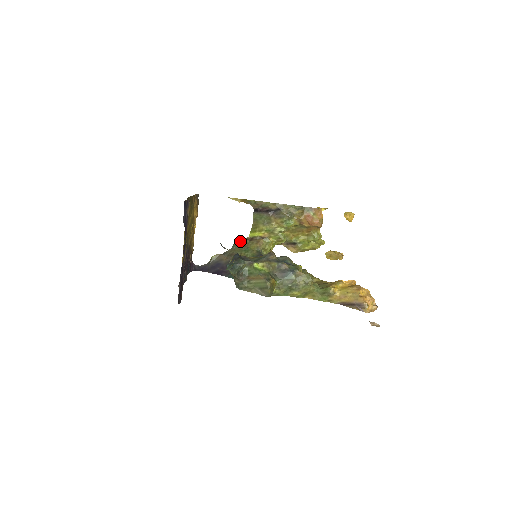
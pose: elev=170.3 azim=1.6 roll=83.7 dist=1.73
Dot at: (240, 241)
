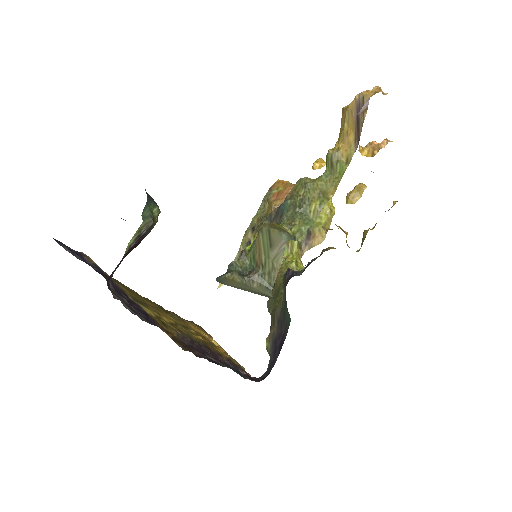
Dot at: (268, 300)
